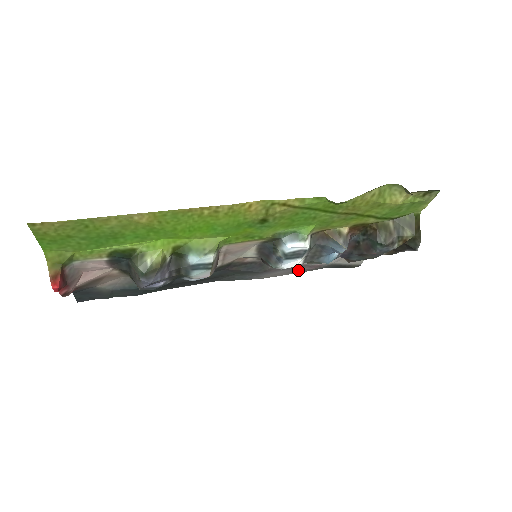
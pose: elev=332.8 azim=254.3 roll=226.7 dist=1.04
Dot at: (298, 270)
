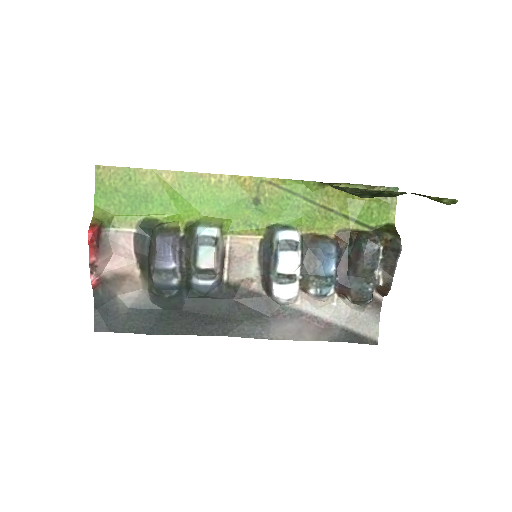
Dot at: (308, 330)
